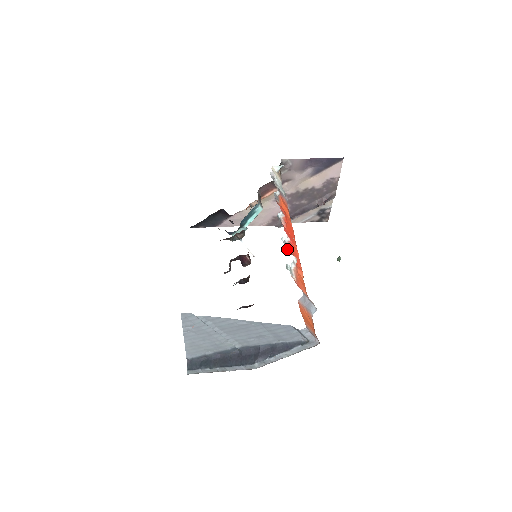
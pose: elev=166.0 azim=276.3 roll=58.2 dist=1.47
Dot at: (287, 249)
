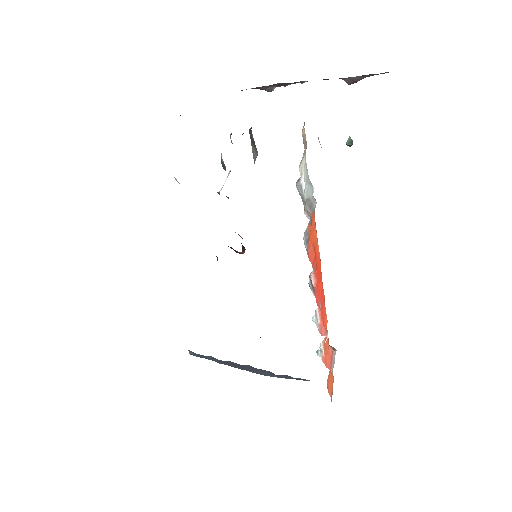
Dot at: (317, 323)
